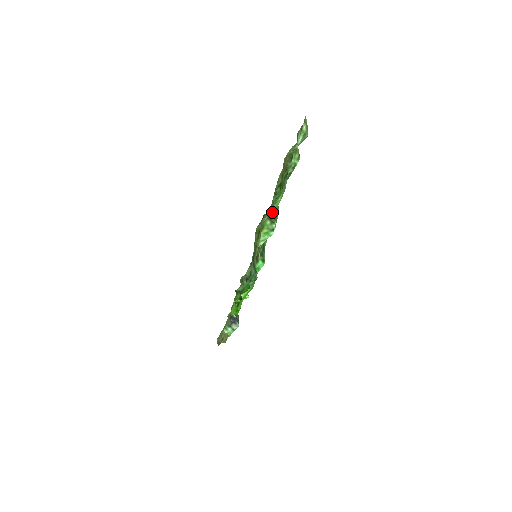
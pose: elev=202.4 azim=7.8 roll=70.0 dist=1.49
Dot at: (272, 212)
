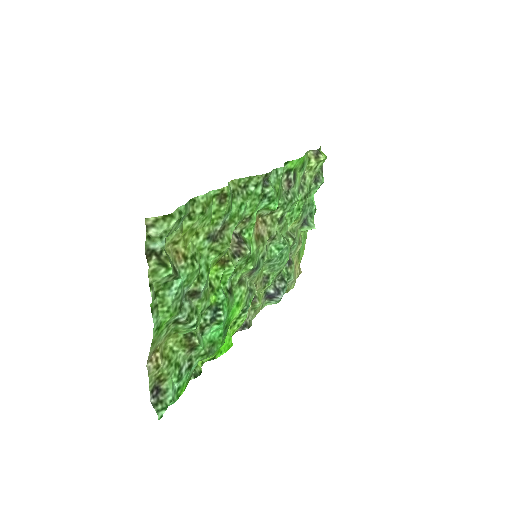
Dot at: (177, 318)
